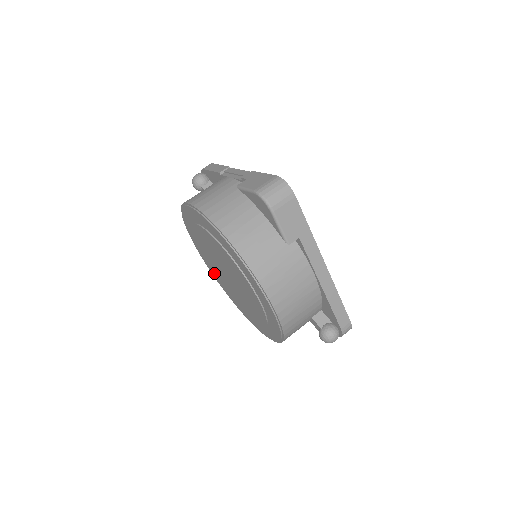
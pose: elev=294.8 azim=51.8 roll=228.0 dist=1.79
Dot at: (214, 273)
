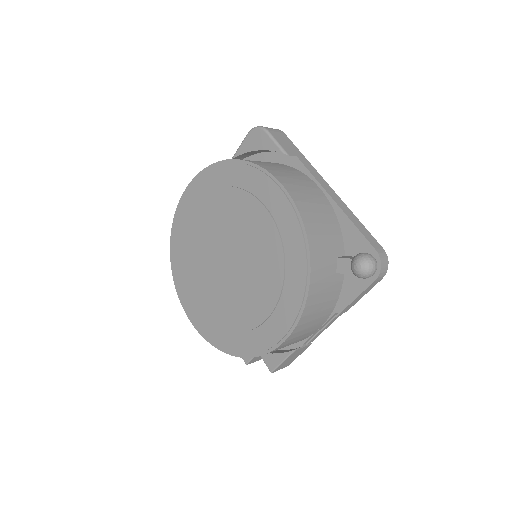
Dot at: (207, 315)
